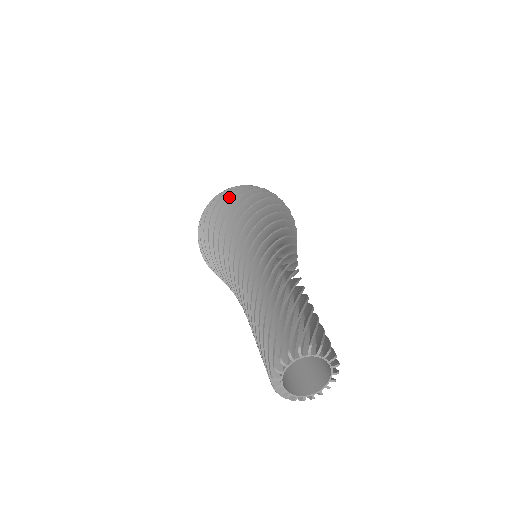
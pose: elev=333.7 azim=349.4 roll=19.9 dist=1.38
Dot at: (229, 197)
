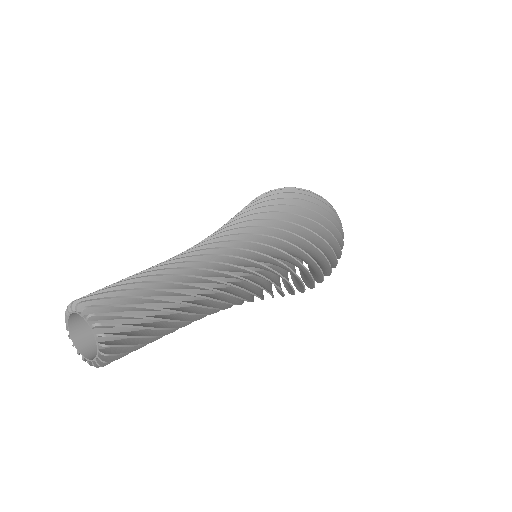
Dot at: (302, 200)
